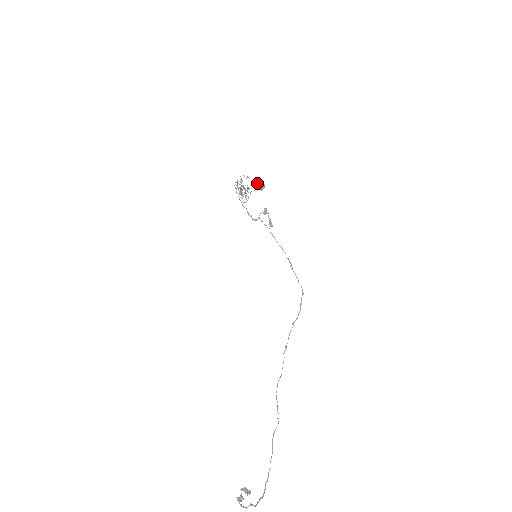
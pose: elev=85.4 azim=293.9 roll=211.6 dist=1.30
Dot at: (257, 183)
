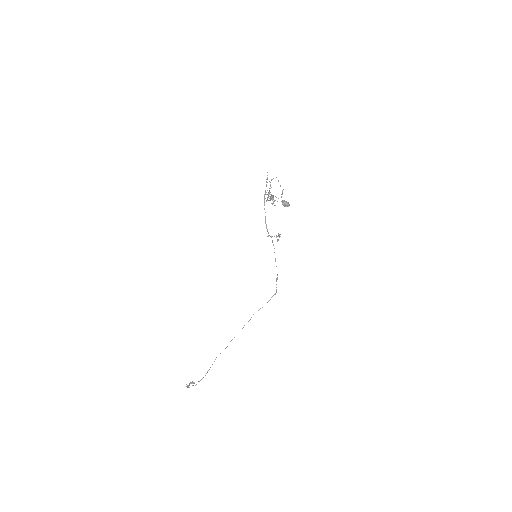
Dot at: (284, 202)
